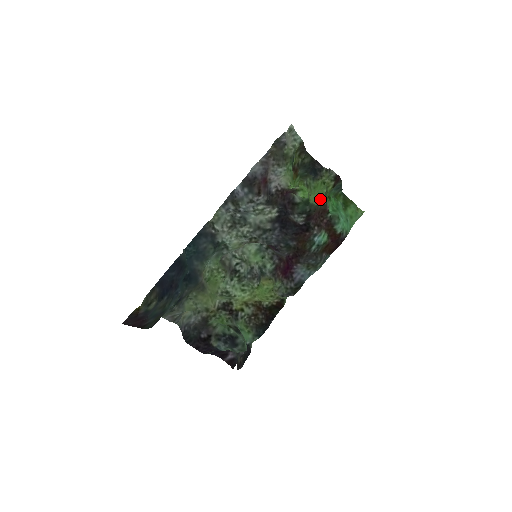
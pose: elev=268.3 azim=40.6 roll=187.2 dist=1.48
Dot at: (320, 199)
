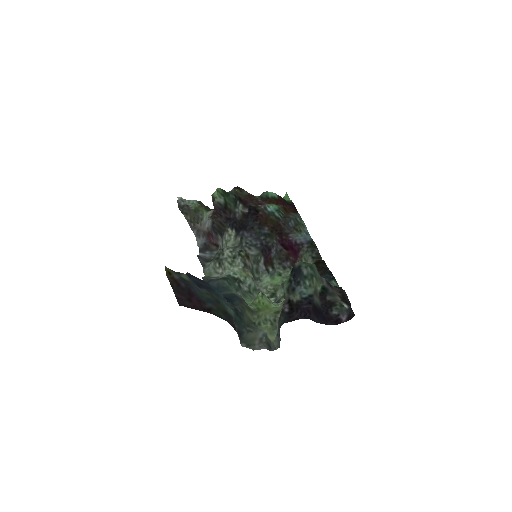
Dot at: occluded
